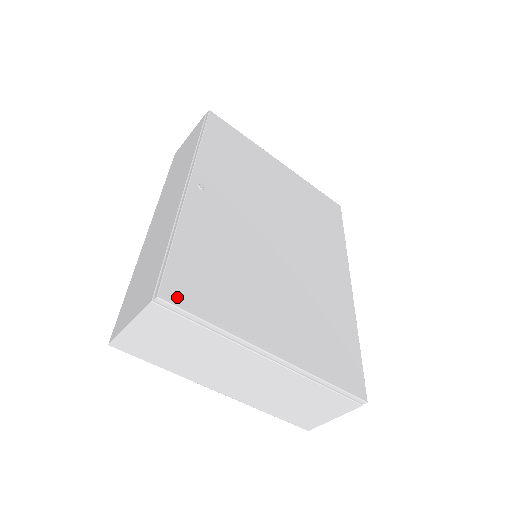
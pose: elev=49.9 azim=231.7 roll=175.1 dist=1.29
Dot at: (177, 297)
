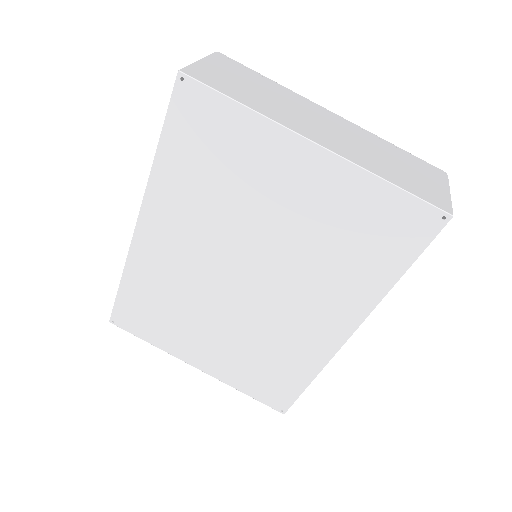
Dot at: occluded
